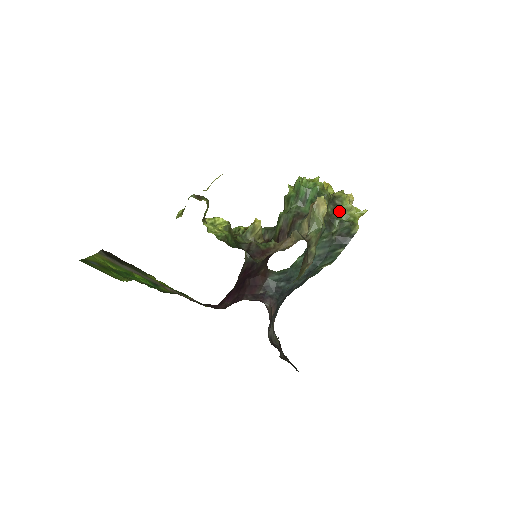
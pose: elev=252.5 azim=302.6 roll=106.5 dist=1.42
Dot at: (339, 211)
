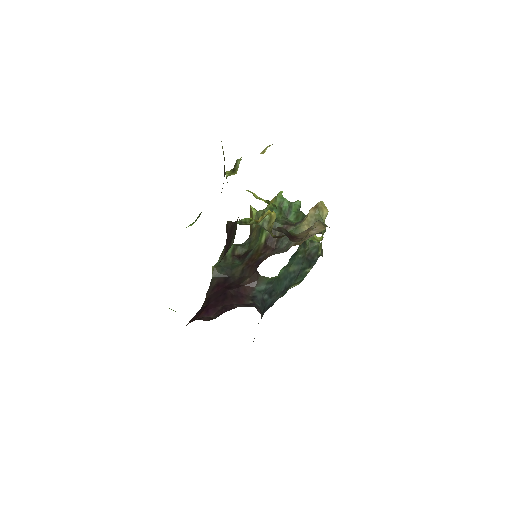
Dot at: occluded
